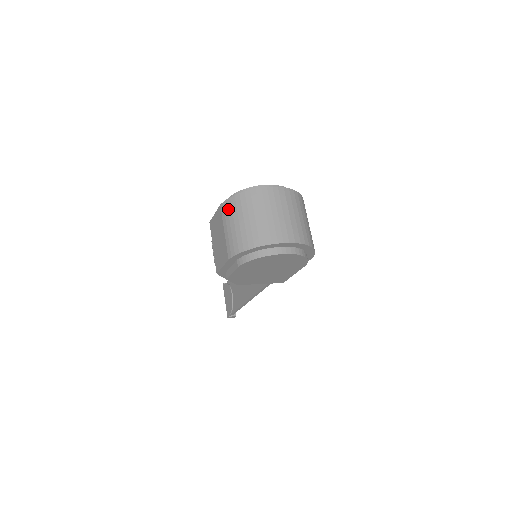
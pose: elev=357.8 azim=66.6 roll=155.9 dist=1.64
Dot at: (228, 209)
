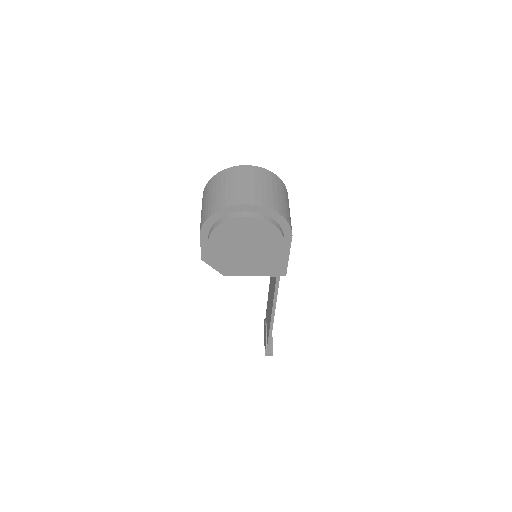
Dot at: (205, 193)
